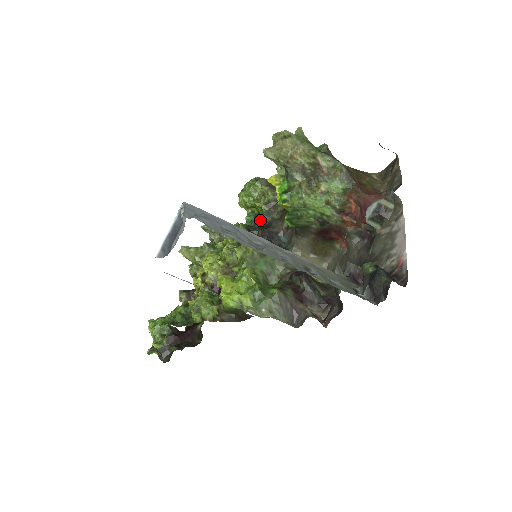
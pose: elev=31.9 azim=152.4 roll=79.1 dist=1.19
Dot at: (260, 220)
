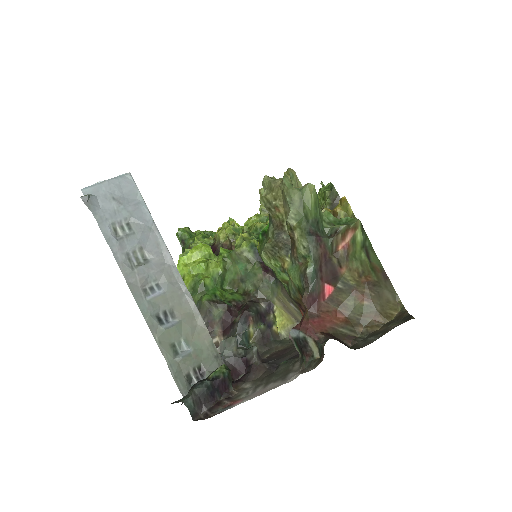
Dot at: occluded
